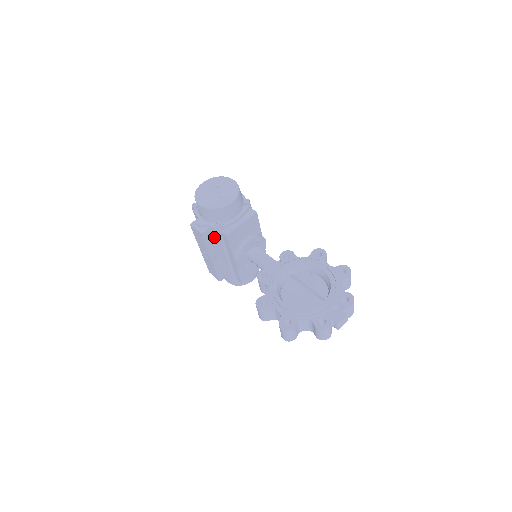
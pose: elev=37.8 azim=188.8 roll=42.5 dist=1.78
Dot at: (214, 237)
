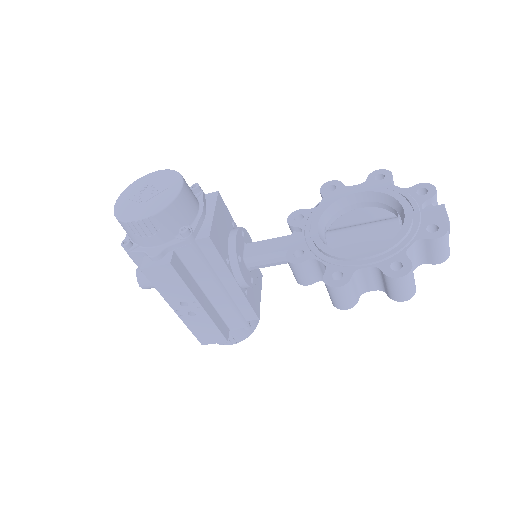
Dot at: (187, 263)
